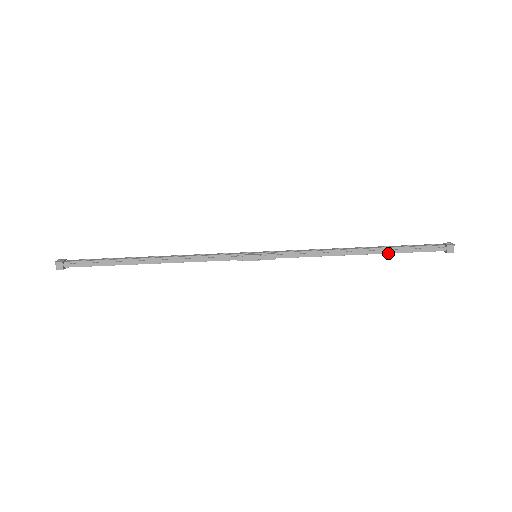
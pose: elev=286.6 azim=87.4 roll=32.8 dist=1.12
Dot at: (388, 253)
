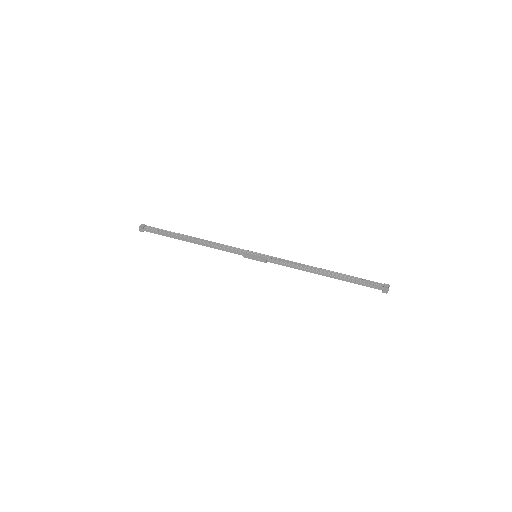
Dot at: (342, 279)
